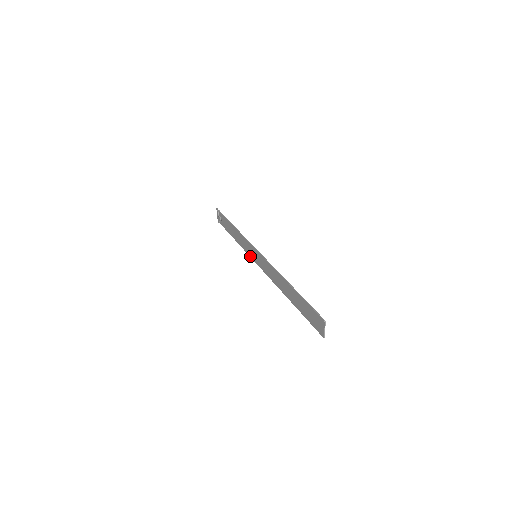
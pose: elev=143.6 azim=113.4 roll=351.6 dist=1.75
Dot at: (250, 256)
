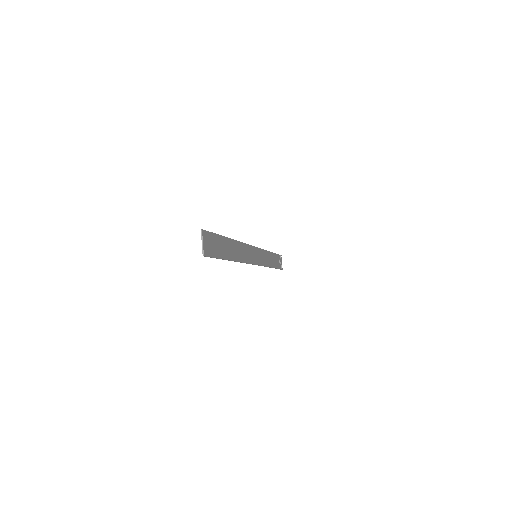
Dot at: (260, 265)
